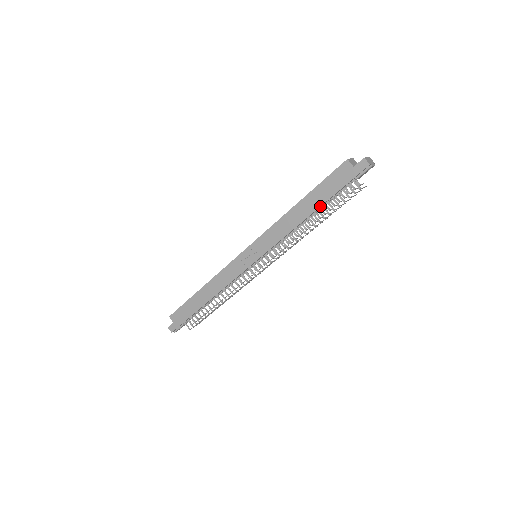
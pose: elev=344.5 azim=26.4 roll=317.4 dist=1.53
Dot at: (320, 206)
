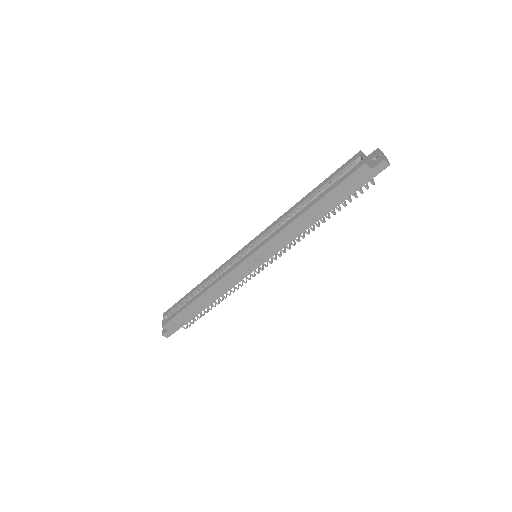
Dot at: occluded
